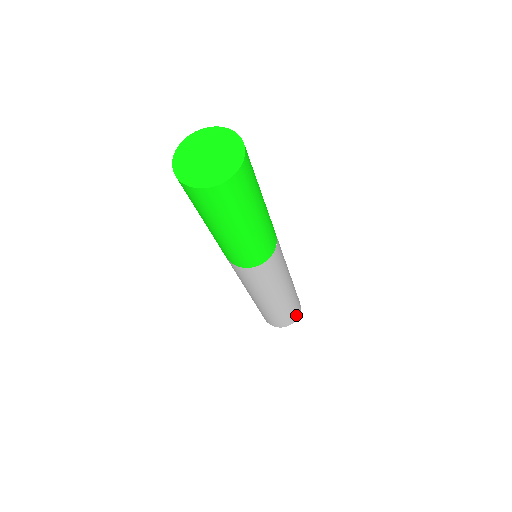
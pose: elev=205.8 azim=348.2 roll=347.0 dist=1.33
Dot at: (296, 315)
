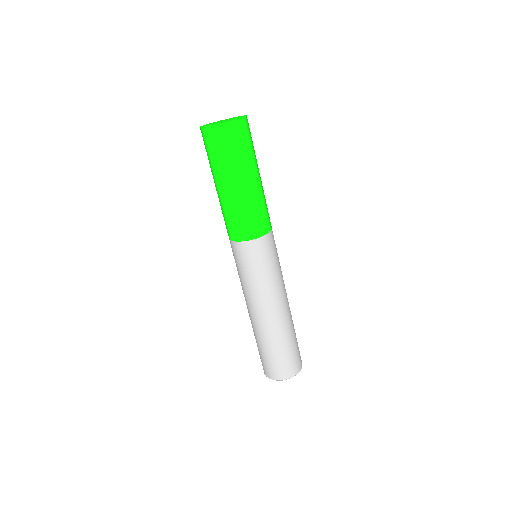
Dot at: (287, 370)
